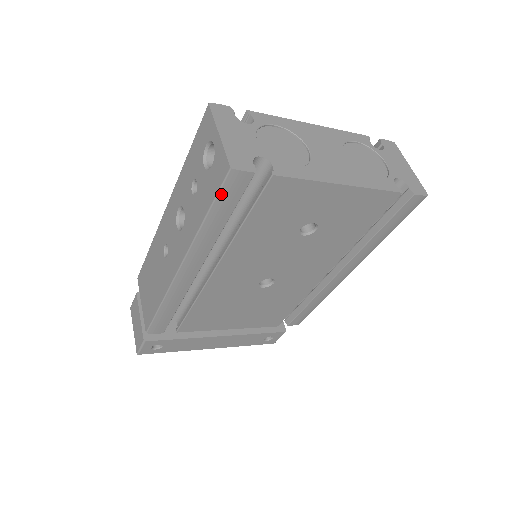
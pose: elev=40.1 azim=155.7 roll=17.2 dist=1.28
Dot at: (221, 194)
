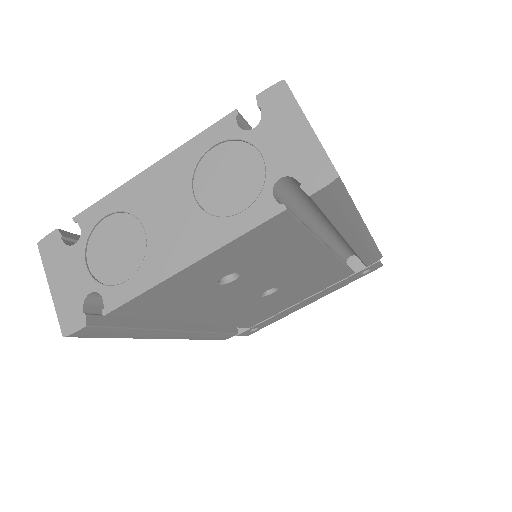
Dot at: (94, 337)
